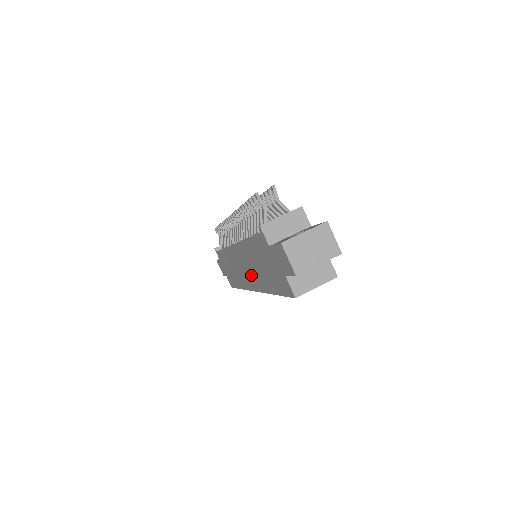
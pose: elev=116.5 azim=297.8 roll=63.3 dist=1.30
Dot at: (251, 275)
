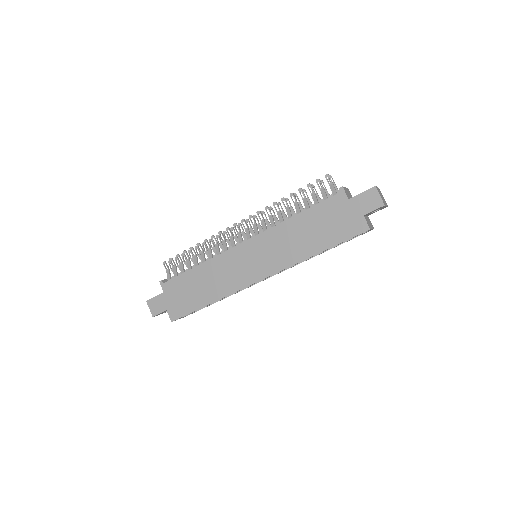
Dot at: (273, 258)
